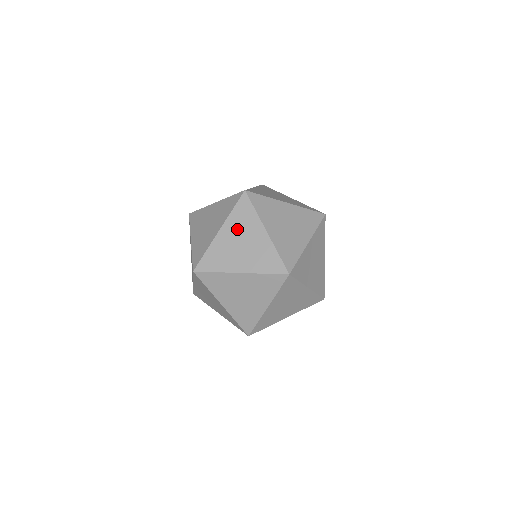
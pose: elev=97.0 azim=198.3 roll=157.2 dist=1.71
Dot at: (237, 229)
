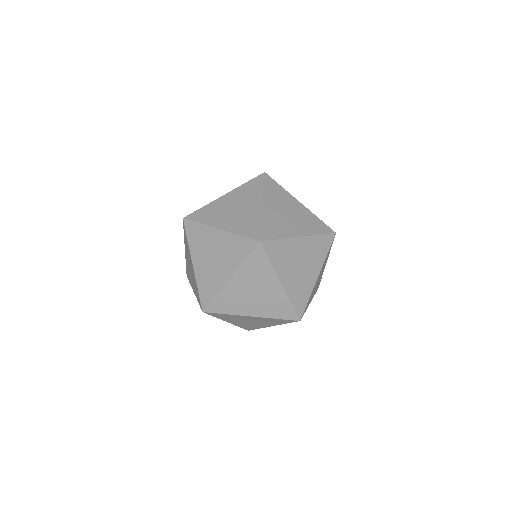
Dot at: (309, 251)
